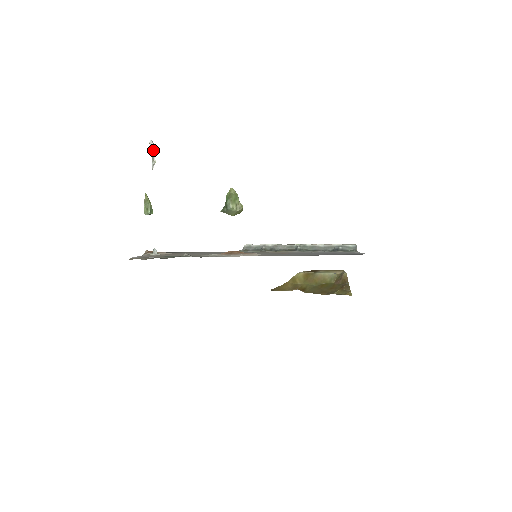
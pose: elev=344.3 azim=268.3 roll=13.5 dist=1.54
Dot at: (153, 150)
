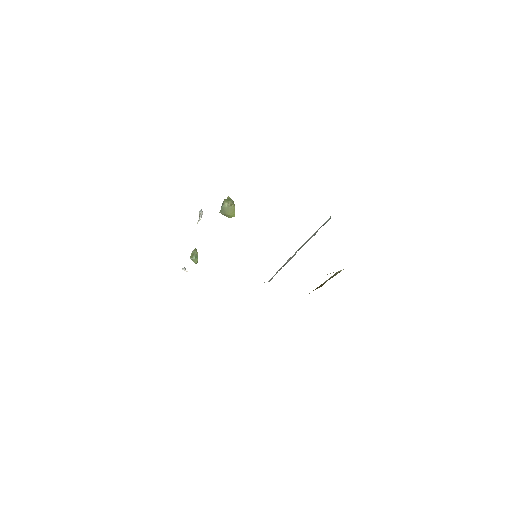
Dot at: (200, 213)
